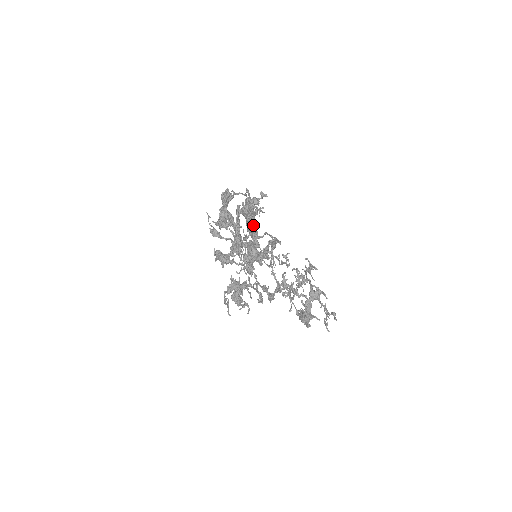
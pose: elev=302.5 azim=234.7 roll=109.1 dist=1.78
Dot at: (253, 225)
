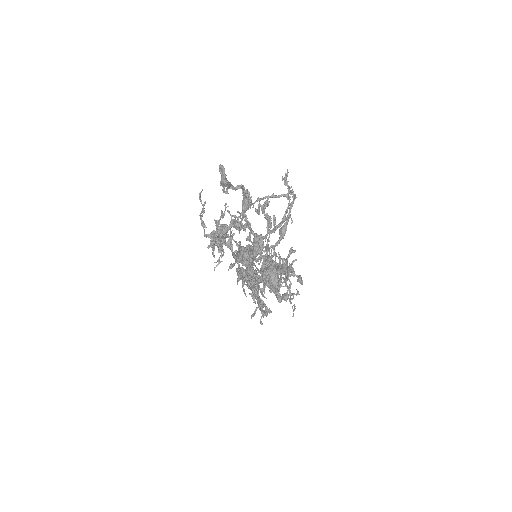
Dot at: (271, 261)
